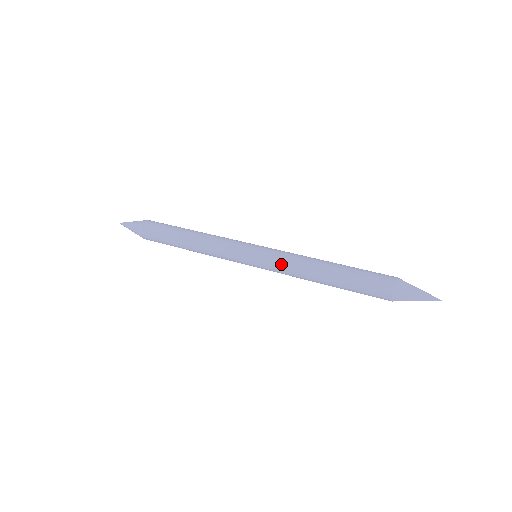
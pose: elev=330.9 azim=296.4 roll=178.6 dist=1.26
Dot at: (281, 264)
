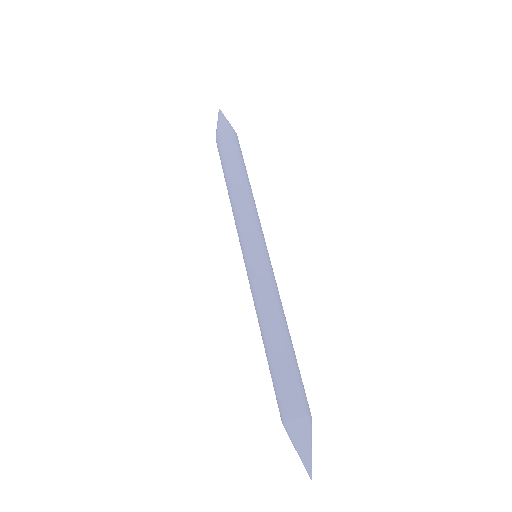
Dot at: (261, 285)
